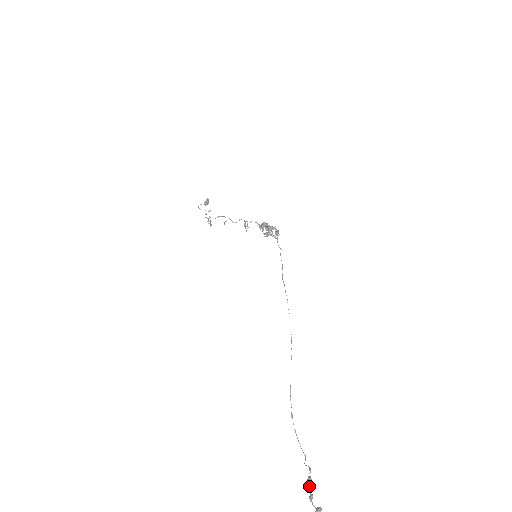
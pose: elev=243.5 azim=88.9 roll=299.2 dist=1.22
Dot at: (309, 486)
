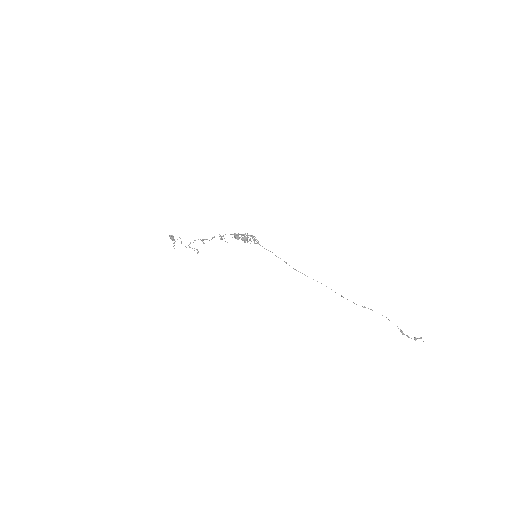
Dot at: (403, 334)
